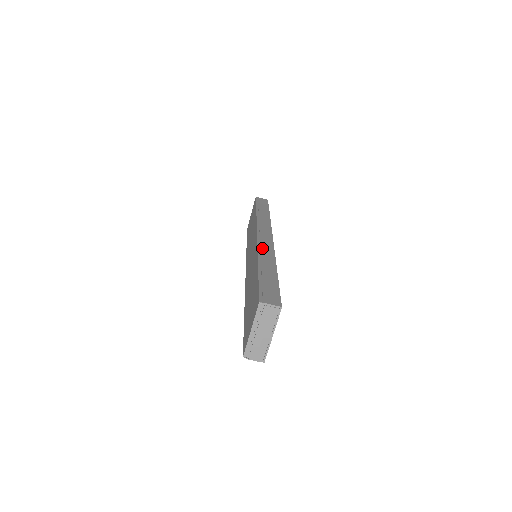
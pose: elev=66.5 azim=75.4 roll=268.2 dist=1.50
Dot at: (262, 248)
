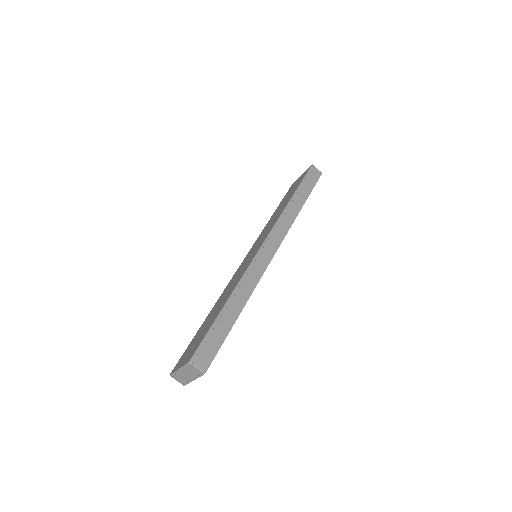
Dot at: (250, 272)
